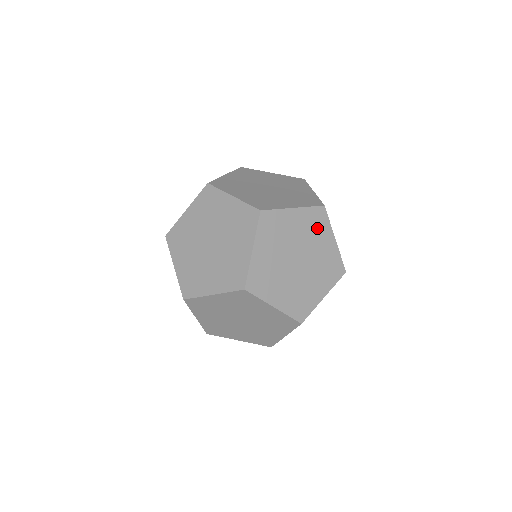
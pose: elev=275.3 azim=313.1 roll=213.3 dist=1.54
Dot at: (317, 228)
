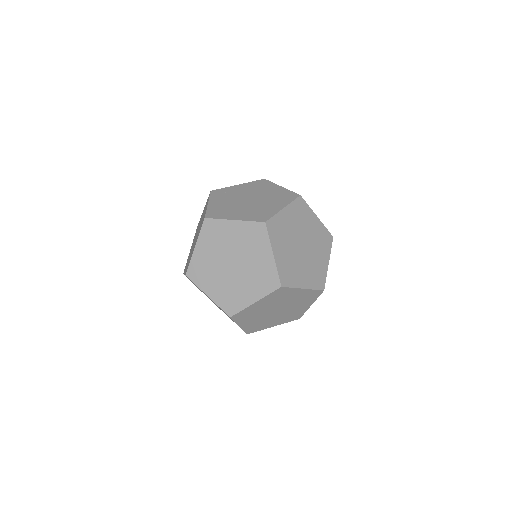
Dot at: (283, 295)
